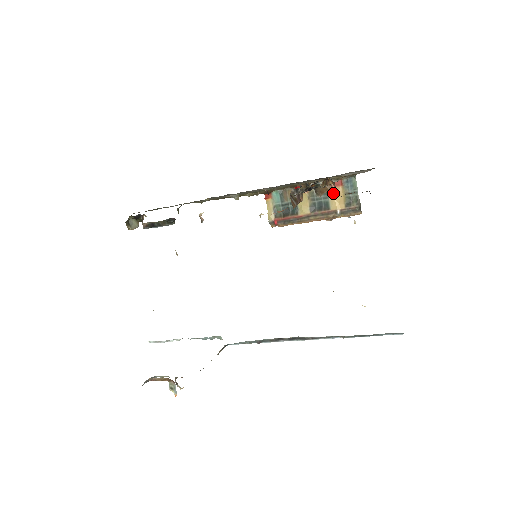
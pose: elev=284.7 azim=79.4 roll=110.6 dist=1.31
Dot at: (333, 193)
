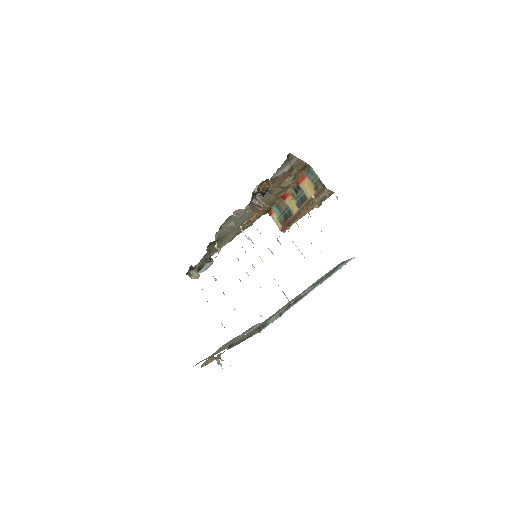
Dot at: occluded
